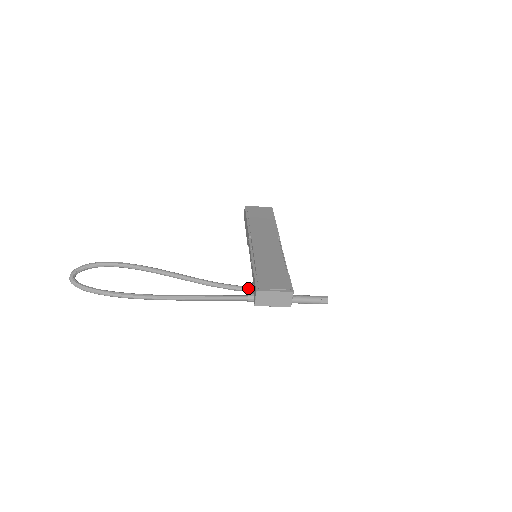
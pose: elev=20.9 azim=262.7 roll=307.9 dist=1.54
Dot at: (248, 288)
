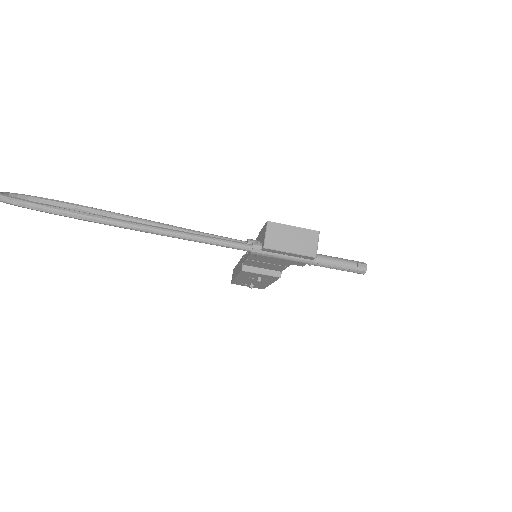
Dot at: (252, 241)
